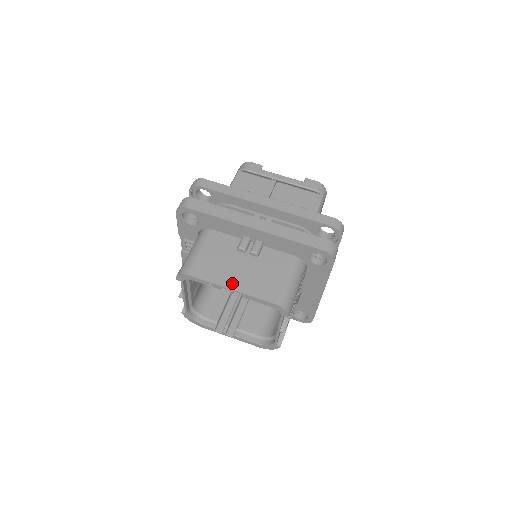
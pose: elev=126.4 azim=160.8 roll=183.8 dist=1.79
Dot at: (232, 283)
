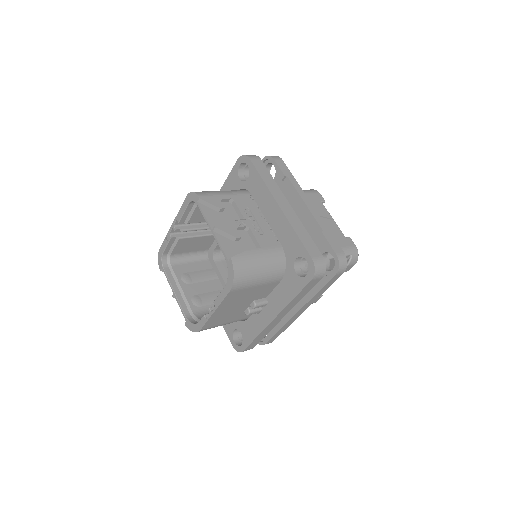
Dot at: occluded
